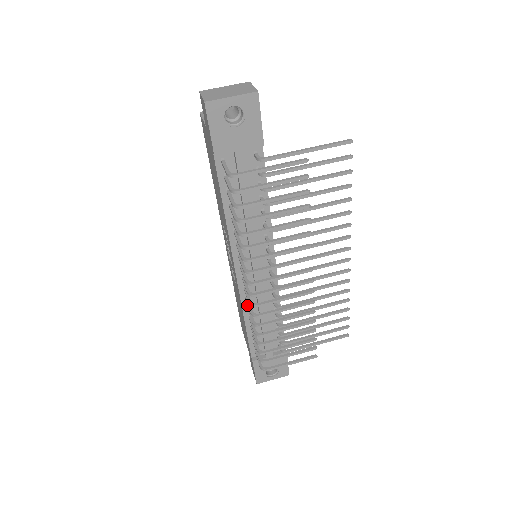
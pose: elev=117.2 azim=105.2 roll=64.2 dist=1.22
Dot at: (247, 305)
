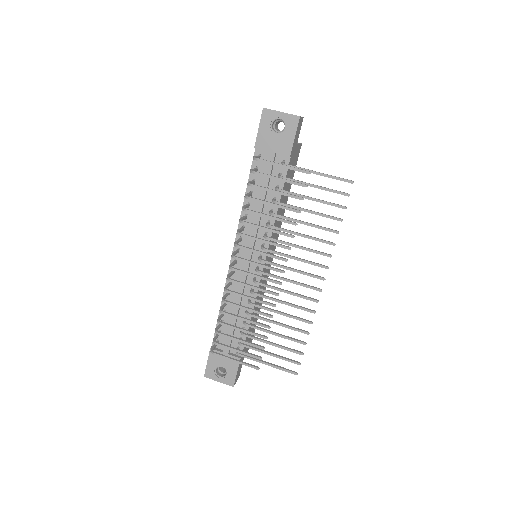
Dot at: occluded
